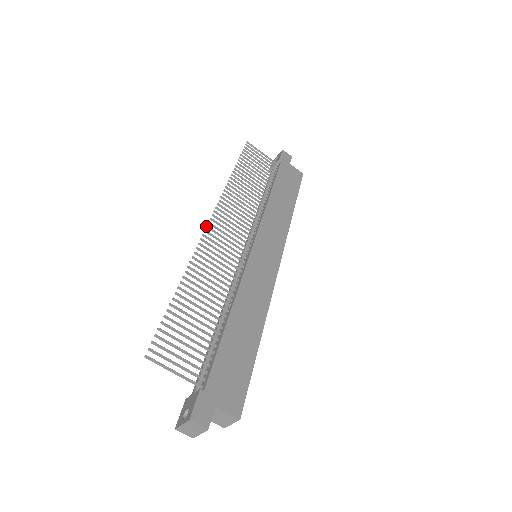
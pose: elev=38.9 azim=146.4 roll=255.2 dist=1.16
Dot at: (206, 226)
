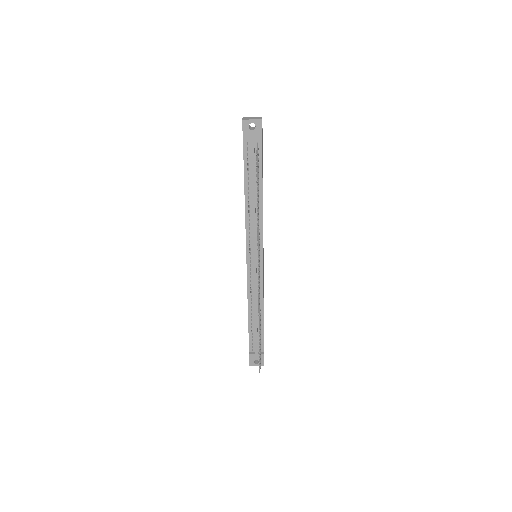
Dot at: occluded
